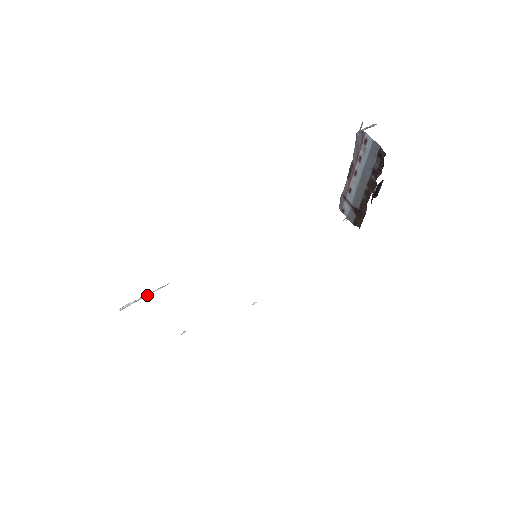
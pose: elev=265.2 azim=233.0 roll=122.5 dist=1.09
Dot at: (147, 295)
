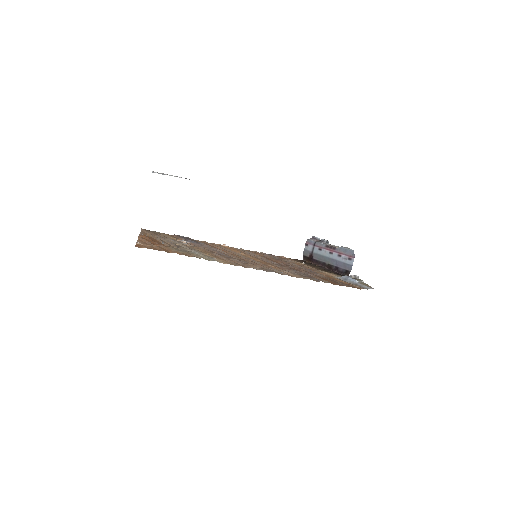
Dot at: occluded
